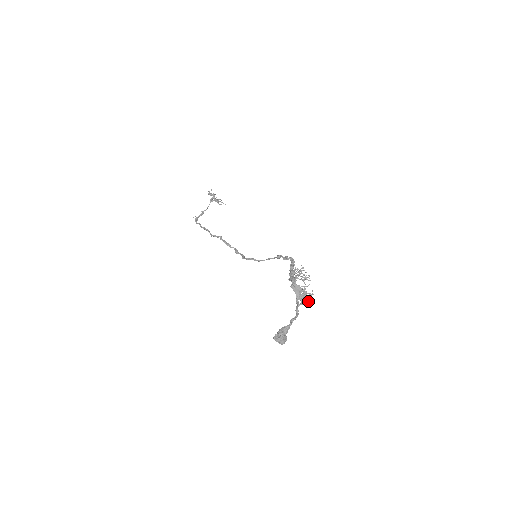
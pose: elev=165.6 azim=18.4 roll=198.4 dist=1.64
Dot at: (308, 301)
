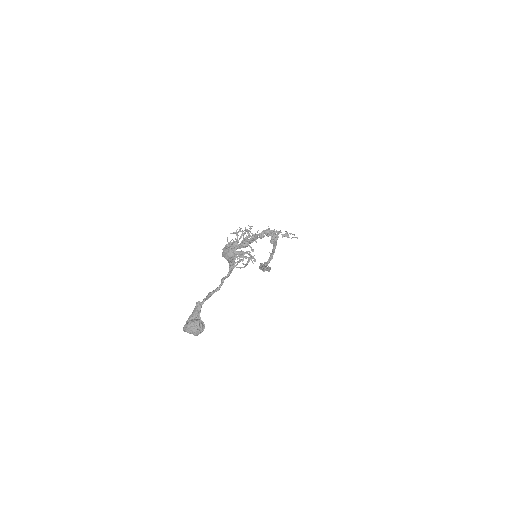
Dot at: (238, 261)
